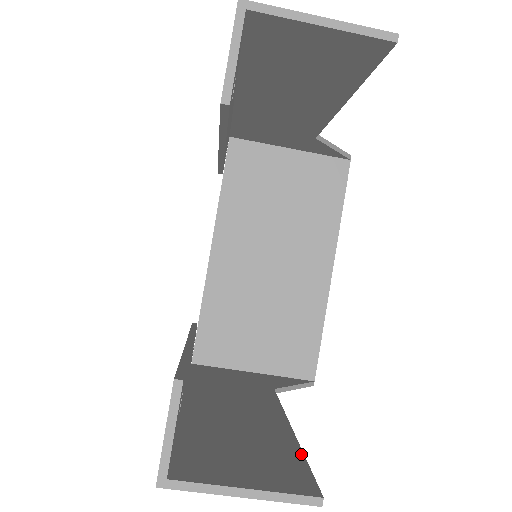
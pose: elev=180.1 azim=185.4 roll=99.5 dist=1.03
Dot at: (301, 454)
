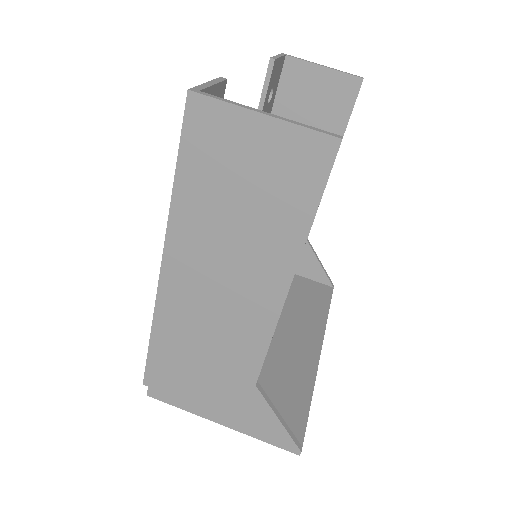
Dot at: (311, 218)
